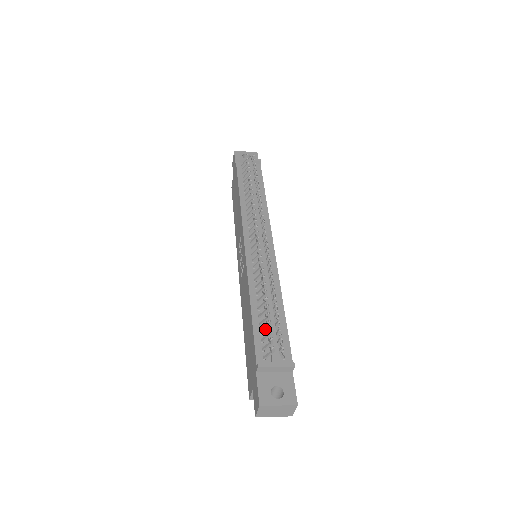
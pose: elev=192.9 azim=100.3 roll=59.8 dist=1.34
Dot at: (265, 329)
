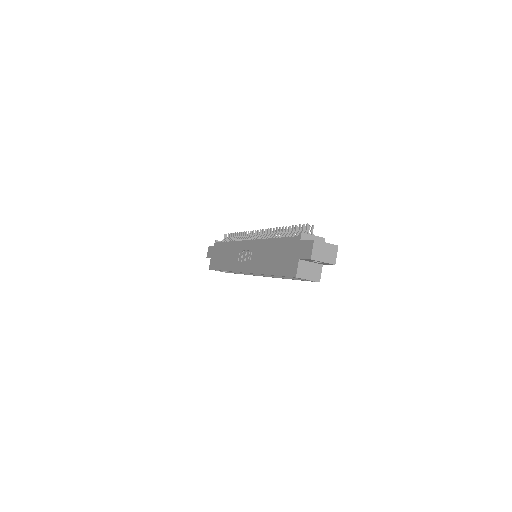
Dot at: (294, 234)
